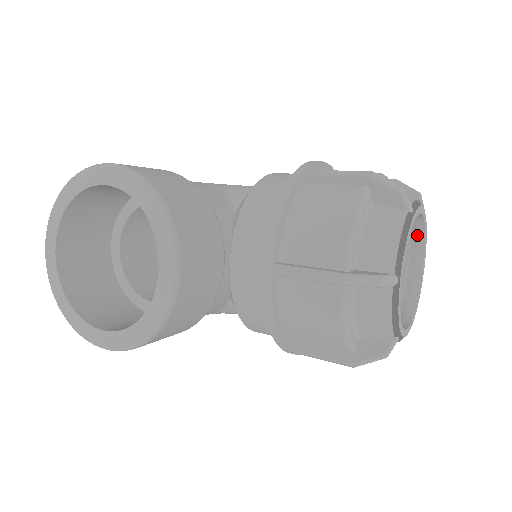
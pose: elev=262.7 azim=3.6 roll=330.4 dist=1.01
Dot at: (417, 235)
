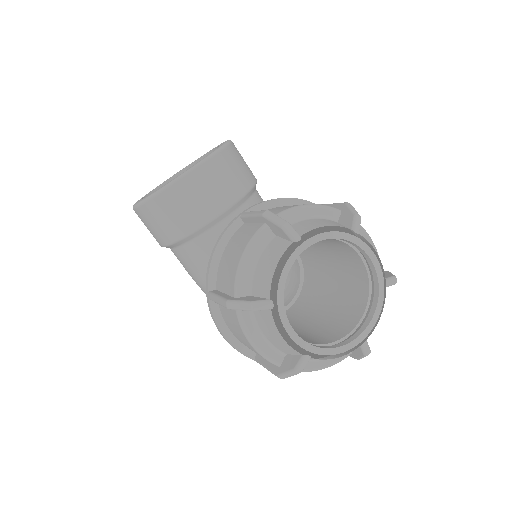
Dot at: (372, 306)
